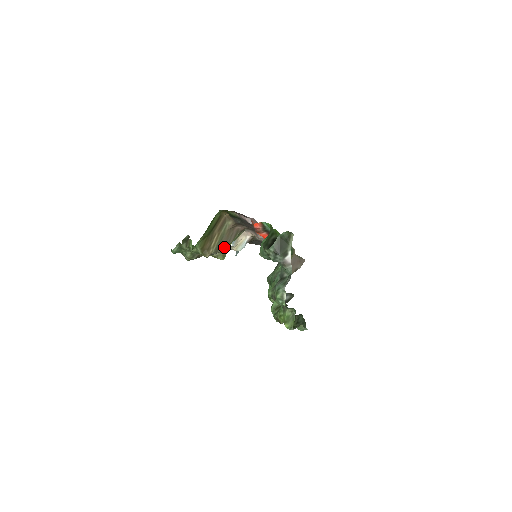
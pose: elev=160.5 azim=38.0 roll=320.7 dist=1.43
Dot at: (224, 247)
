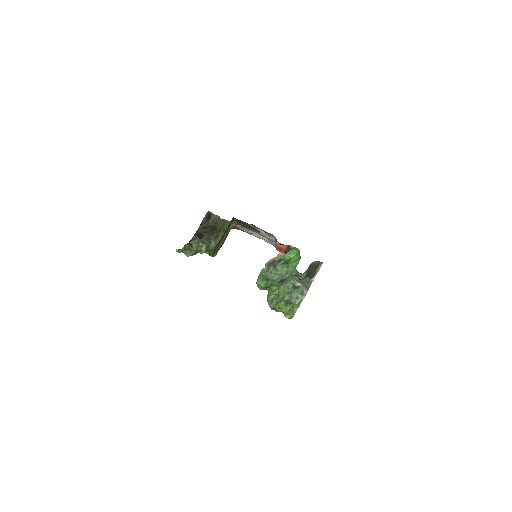
Dot at: occluded
